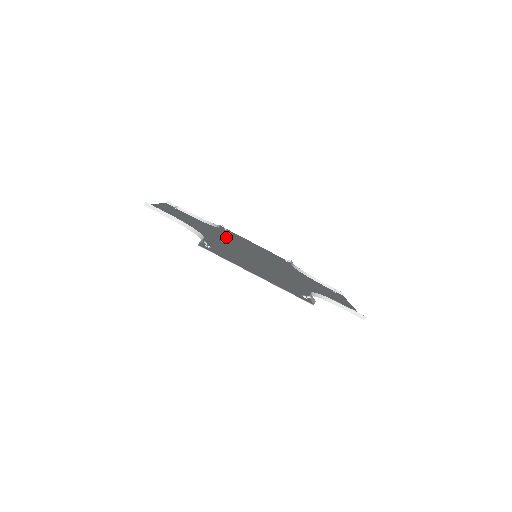
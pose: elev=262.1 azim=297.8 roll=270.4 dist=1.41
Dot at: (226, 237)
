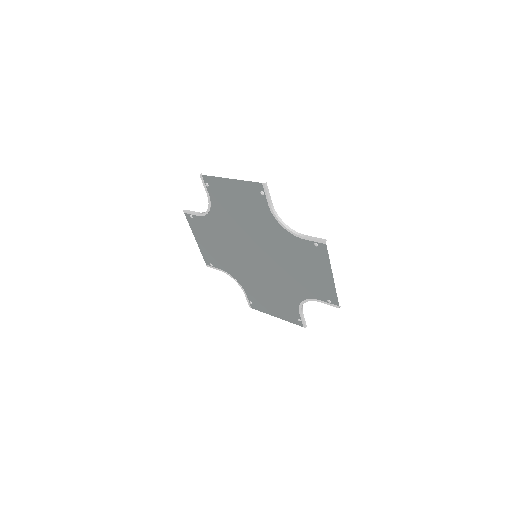
Dot at: (234, 230)
